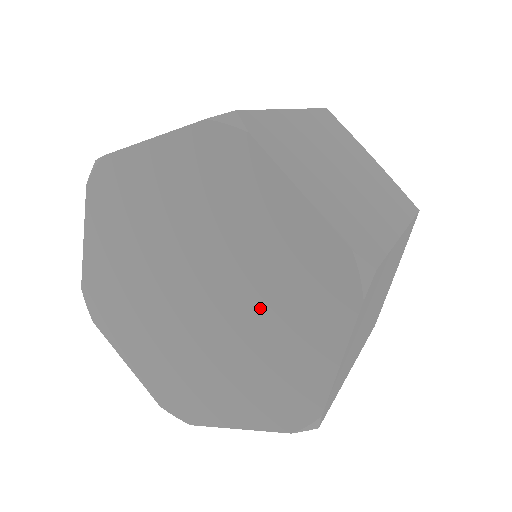
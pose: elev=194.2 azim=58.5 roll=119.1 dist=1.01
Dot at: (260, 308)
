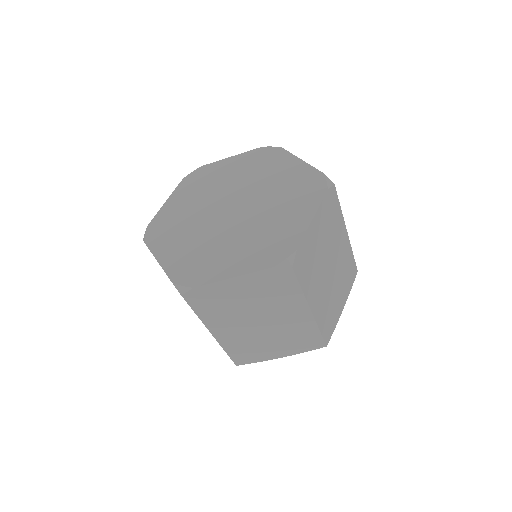
Dot at: (270, 206)
